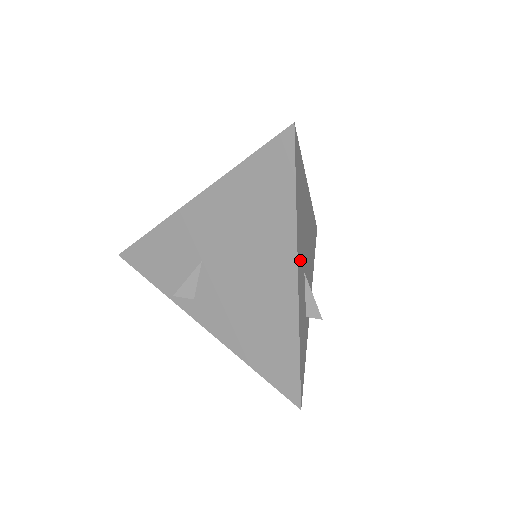
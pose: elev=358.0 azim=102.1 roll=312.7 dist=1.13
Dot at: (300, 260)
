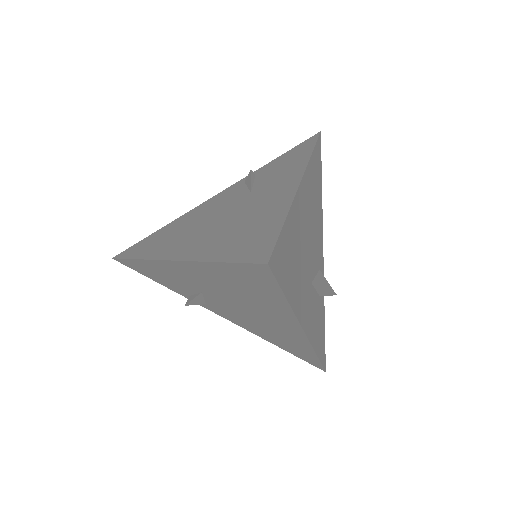
Dot at: (305, 306)
